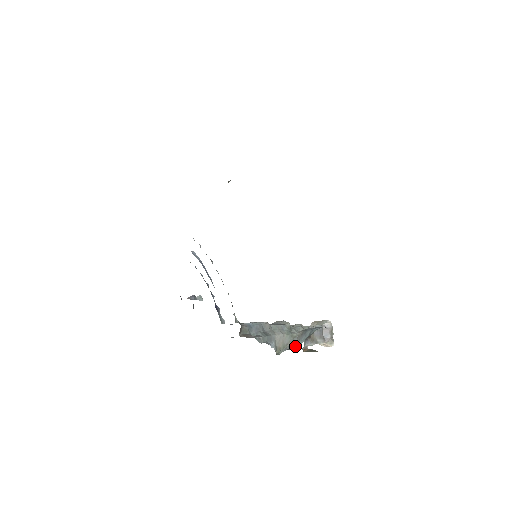
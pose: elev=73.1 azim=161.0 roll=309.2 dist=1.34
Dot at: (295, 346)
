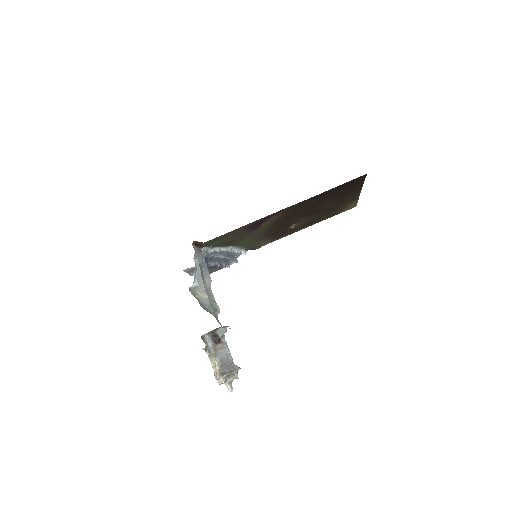
Dot at: (203, 308)
